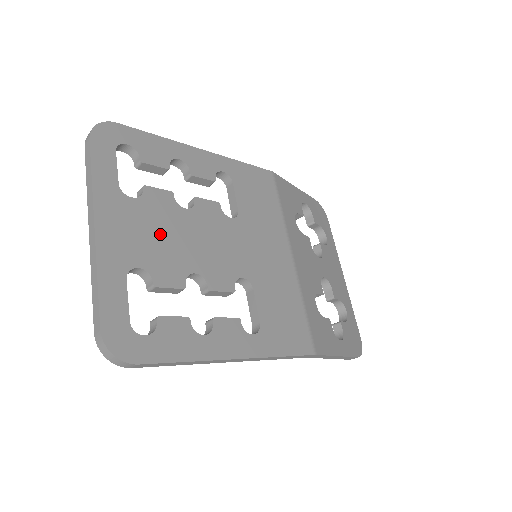
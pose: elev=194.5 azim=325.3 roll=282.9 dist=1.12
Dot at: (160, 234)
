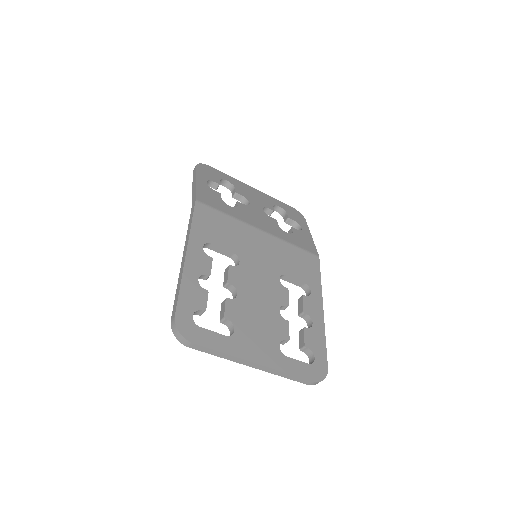
Dot at: (257, 322)
